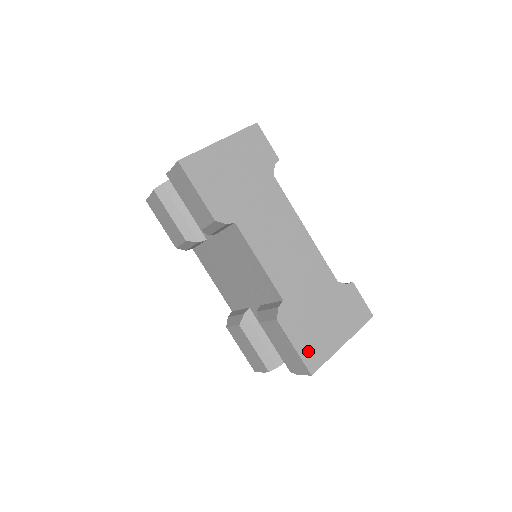
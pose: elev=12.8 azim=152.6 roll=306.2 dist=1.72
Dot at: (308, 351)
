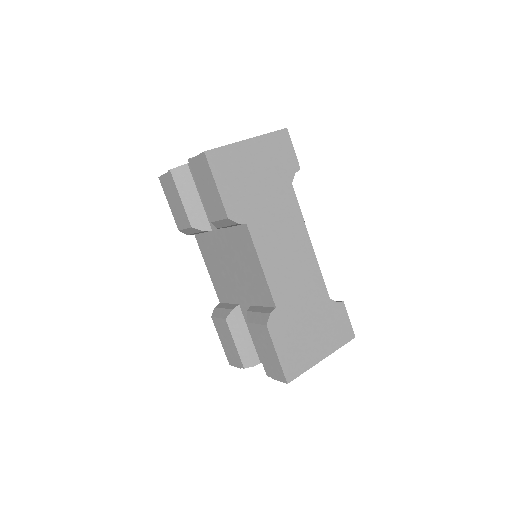
Dot at: (289, 360)
